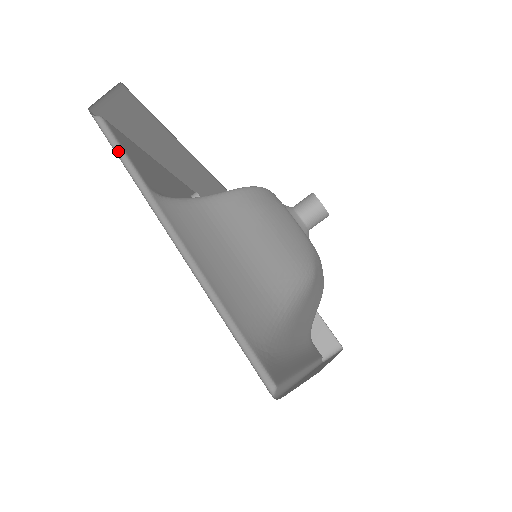
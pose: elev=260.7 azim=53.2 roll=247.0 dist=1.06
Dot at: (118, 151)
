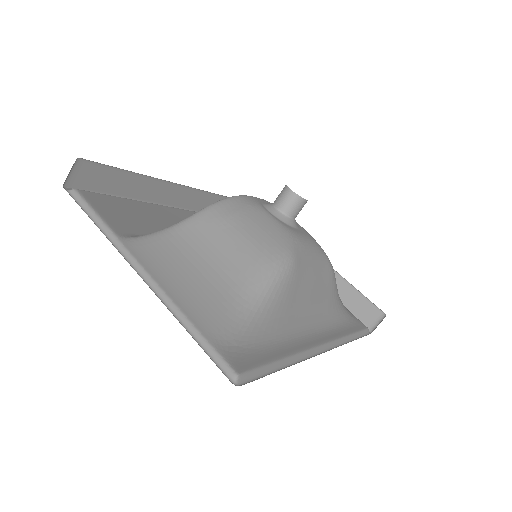
Dot at: (90, 213)
